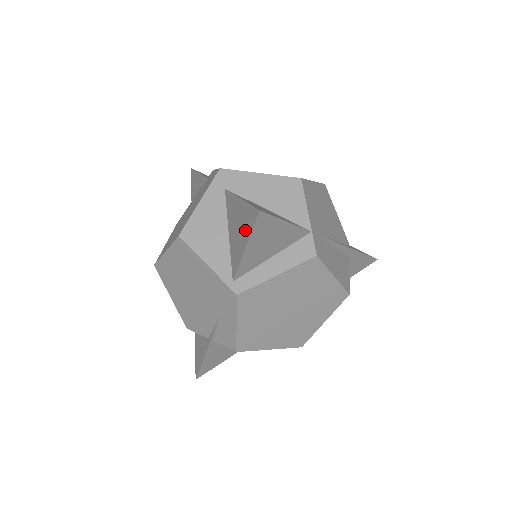
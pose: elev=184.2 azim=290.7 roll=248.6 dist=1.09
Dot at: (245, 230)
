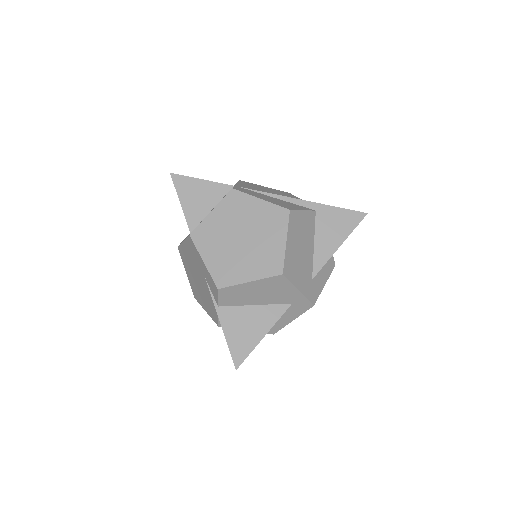
Dot at: occluded
